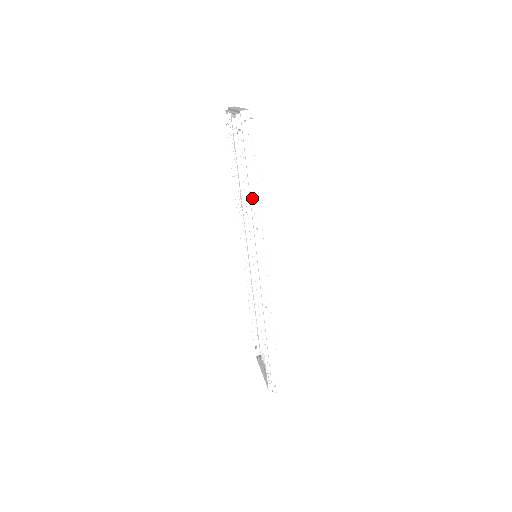
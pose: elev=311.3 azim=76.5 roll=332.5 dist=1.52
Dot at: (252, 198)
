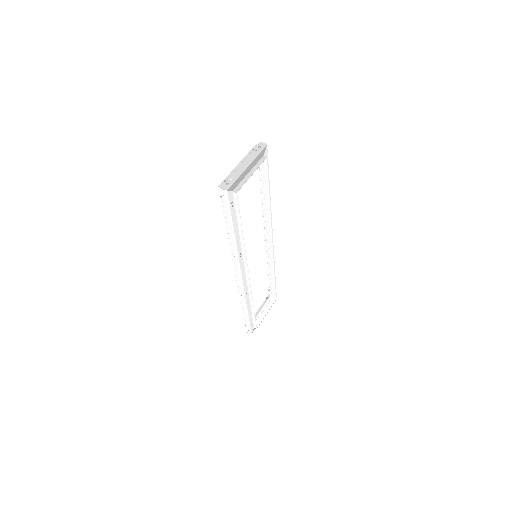
Dot at: (231, 239)
